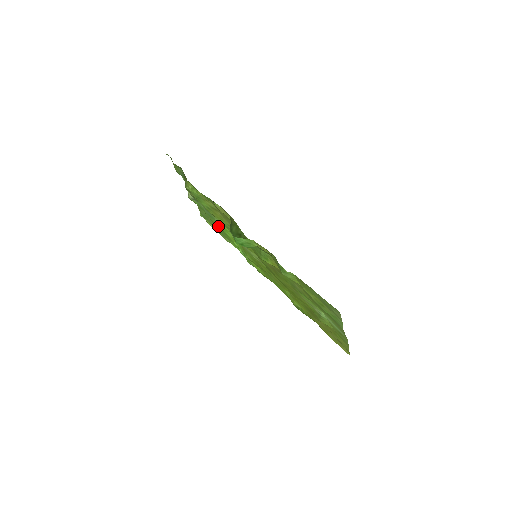
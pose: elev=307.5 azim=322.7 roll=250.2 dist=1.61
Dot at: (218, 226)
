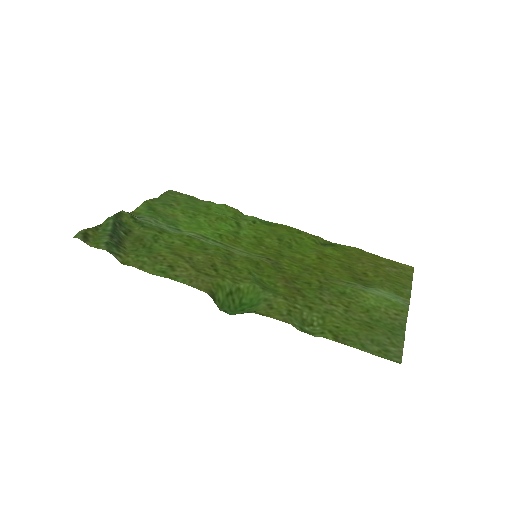
Dot at: (187, 220)
